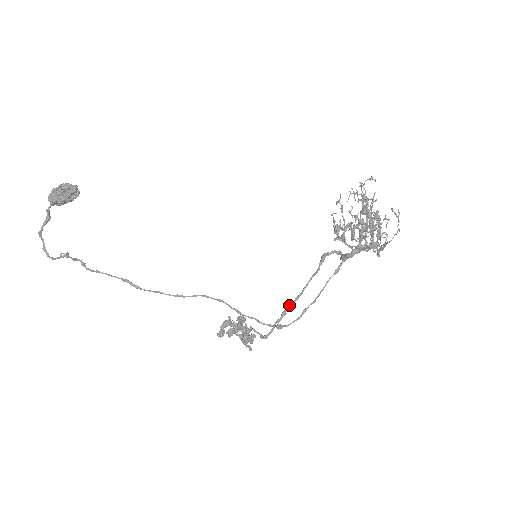
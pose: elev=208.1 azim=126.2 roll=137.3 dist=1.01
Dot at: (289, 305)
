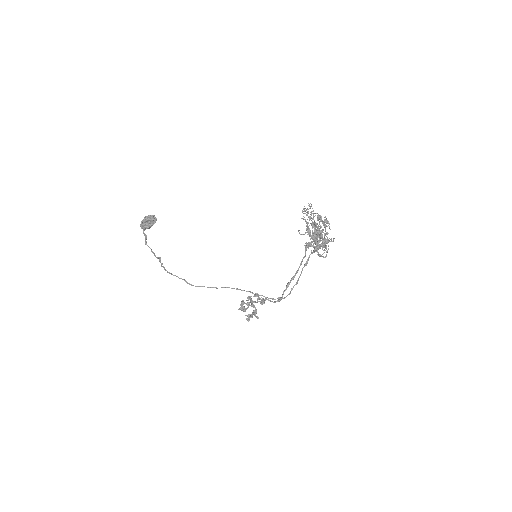
Dot at: (291, 279)
